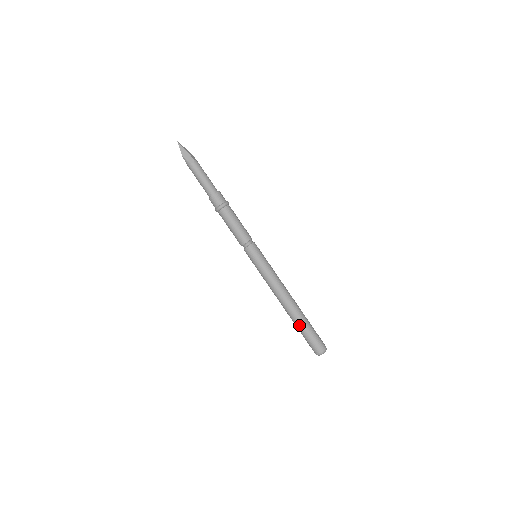
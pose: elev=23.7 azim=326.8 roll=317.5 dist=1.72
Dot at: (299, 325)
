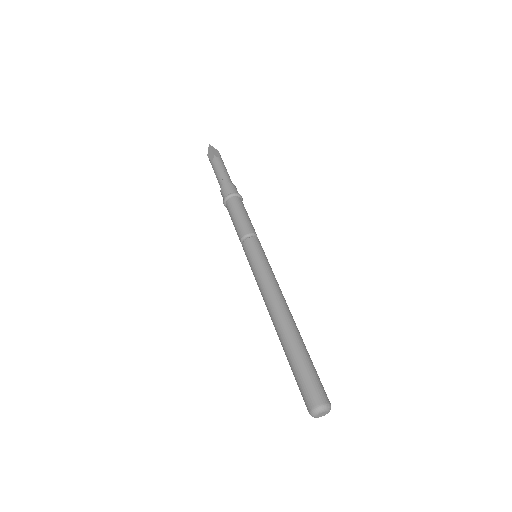
Dot at: (287, 357)
